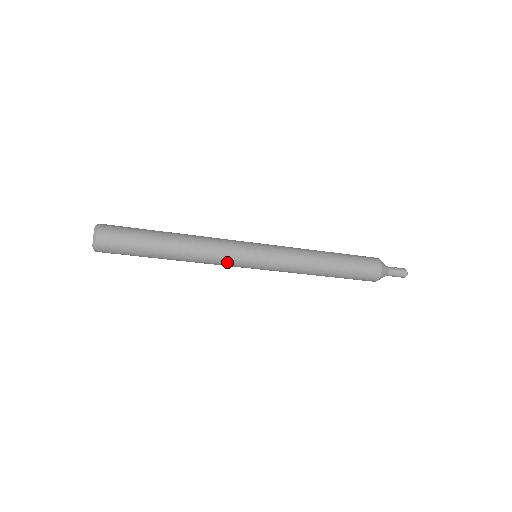
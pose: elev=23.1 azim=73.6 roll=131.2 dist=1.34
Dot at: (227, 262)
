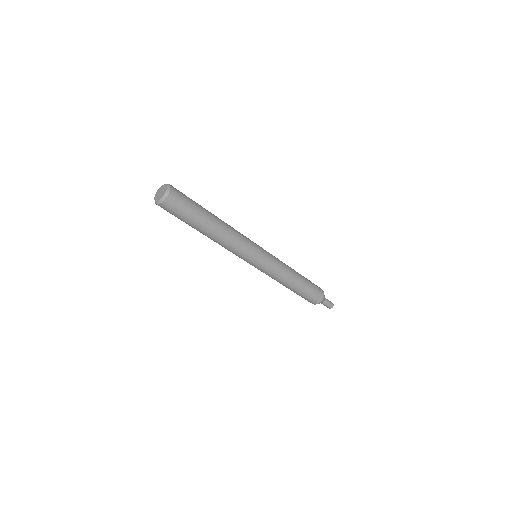
Dot at: (246, 245)
